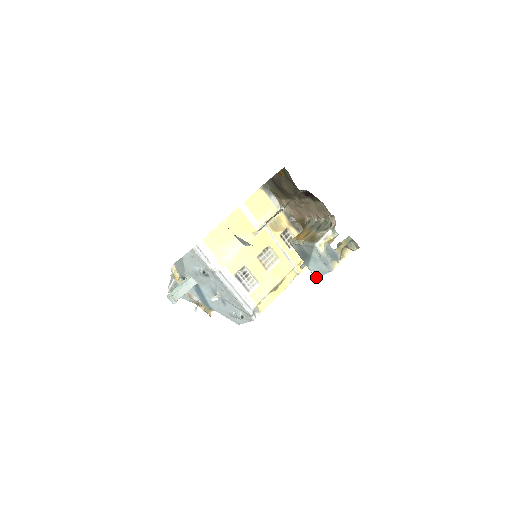
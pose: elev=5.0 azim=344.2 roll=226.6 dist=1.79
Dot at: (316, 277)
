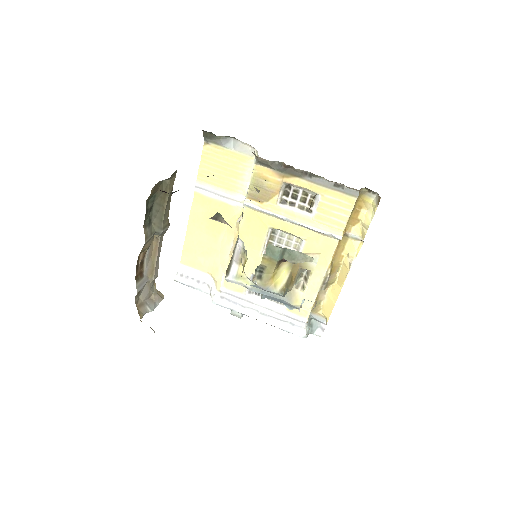
Dot at: occluded
